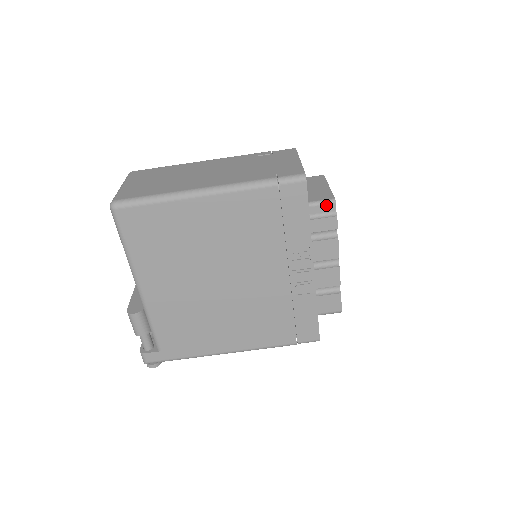
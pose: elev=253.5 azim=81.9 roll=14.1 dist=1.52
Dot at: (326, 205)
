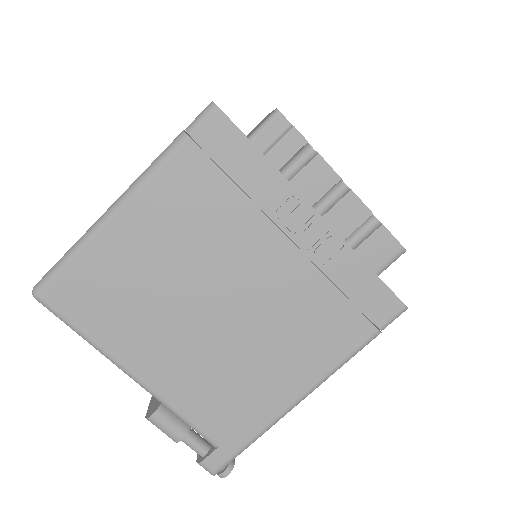
Dot at: (271, 123)
